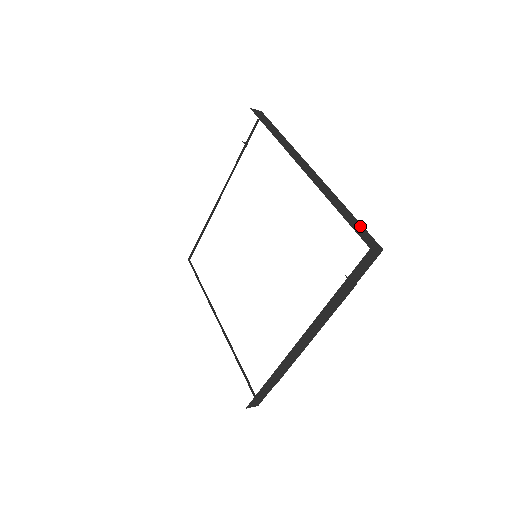
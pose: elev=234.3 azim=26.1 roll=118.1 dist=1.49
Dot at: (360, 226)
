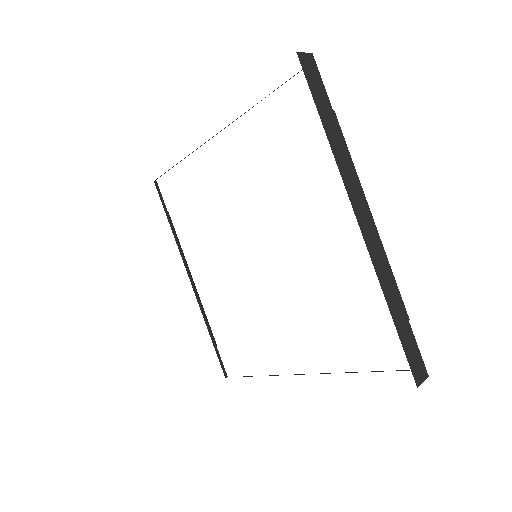
Dot at: occluded
